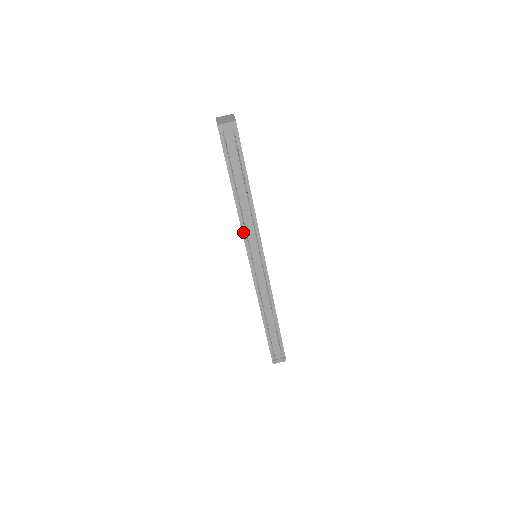
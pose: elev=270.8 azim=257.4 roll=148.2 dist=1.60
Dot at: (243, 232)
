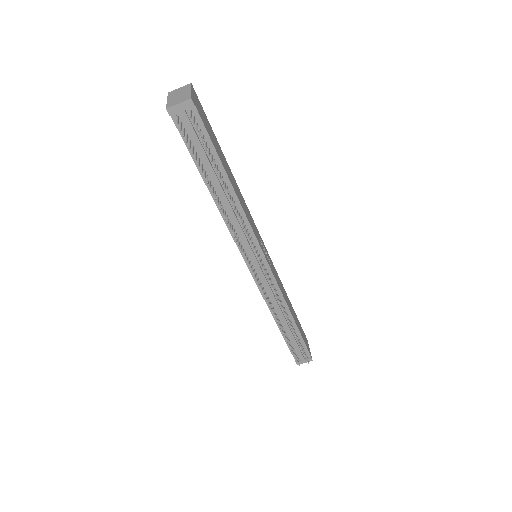
Dot at: (232, 235)
